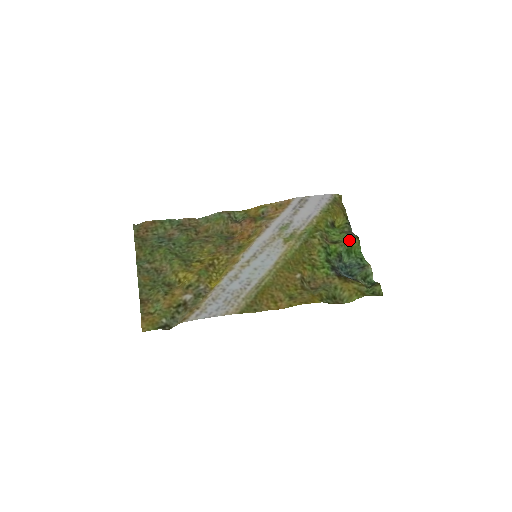
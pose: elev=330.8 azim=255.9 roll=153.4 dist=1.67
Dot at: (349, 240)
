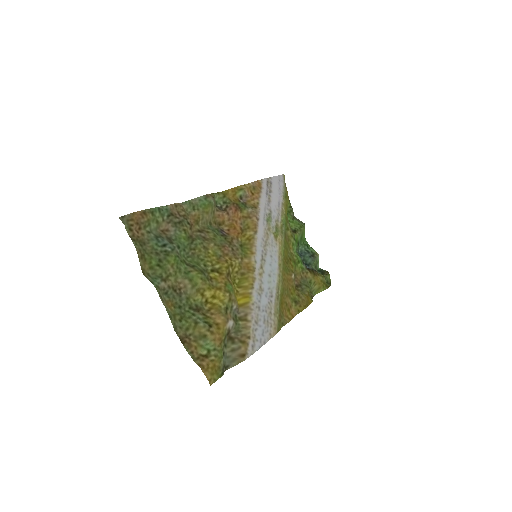
Dot at: (303, 228)
